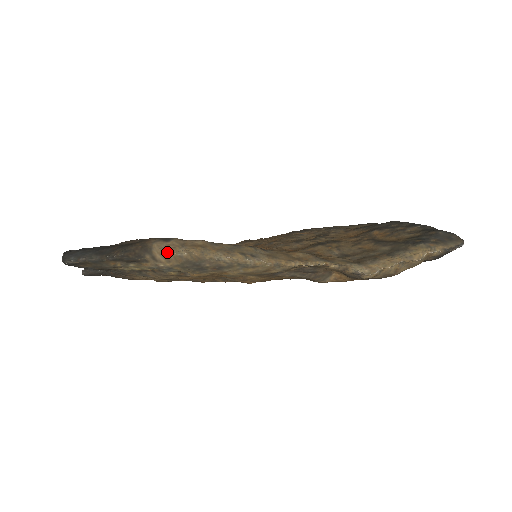
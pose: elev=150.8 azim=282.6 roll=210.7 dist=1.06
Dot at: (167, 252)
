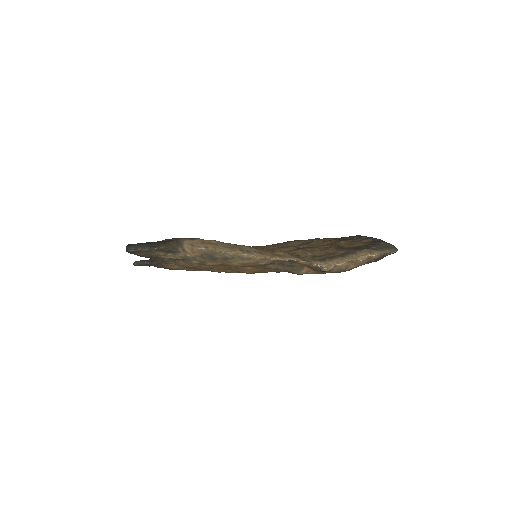
Dot at: (192, 247)
